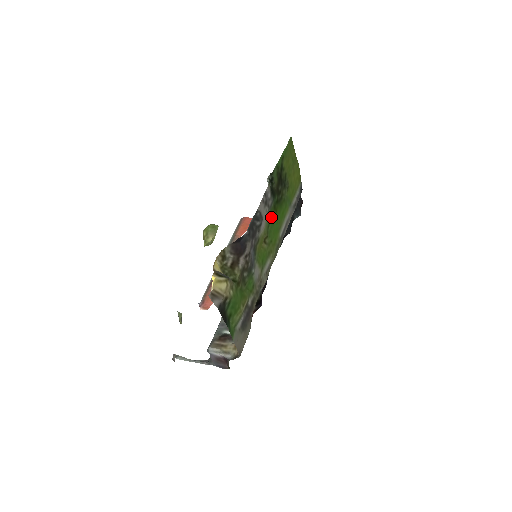
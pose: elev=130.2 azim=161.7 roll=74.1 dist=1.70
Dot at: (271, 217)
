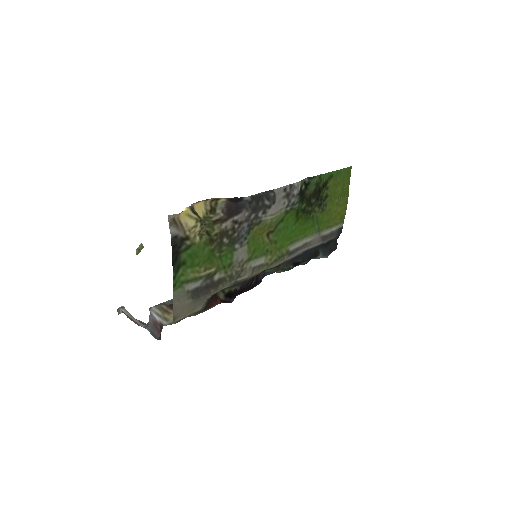
Dot at: (288, 218)
